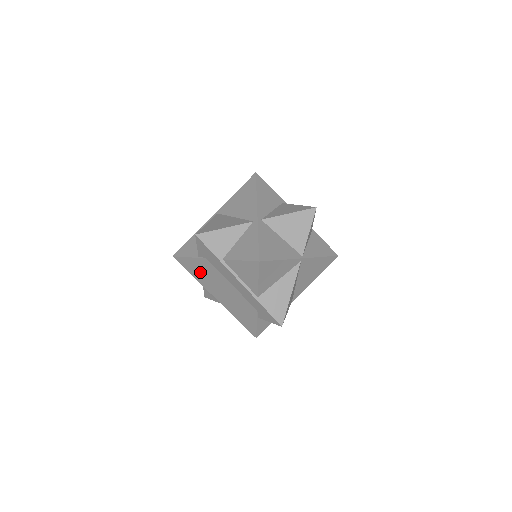
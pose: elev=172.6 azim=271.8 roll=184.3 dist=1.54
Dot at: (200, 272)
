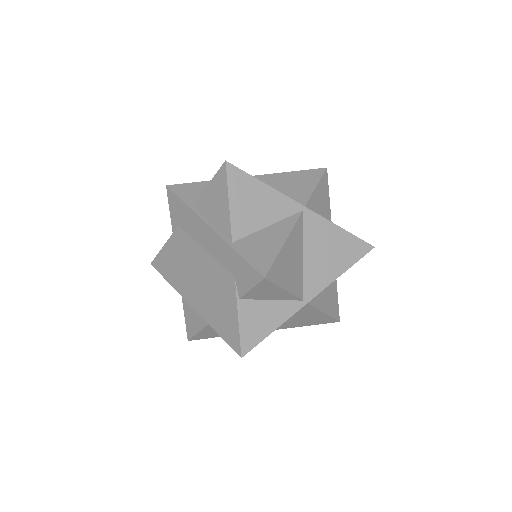
Dot at: (174, 263)
